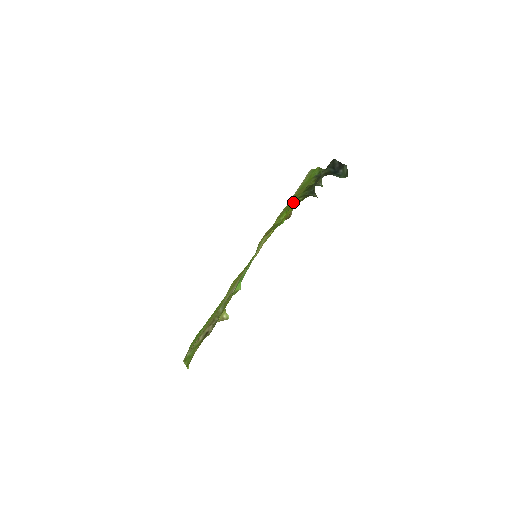
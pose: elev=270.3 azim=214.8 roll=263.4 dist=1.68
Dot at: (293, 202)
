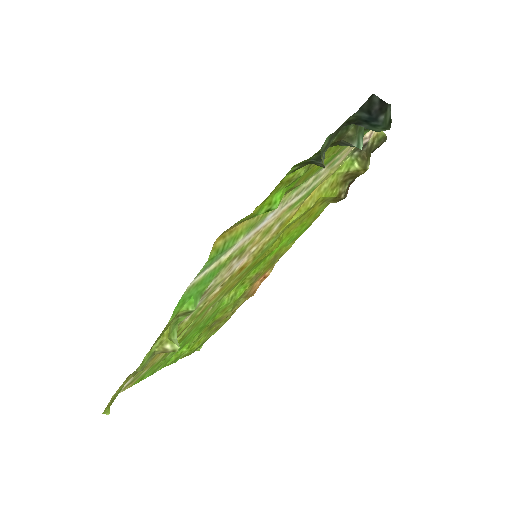
Dot at: occluded
